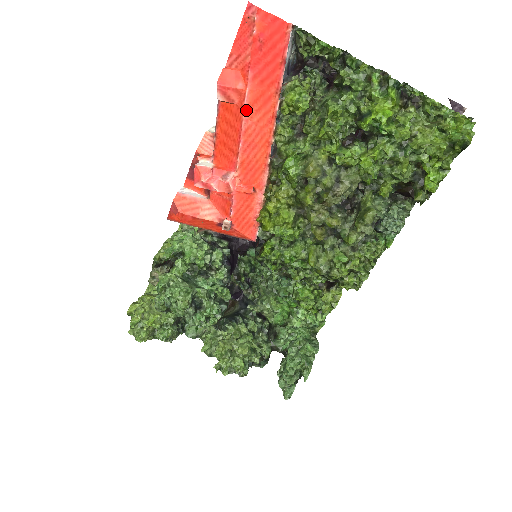
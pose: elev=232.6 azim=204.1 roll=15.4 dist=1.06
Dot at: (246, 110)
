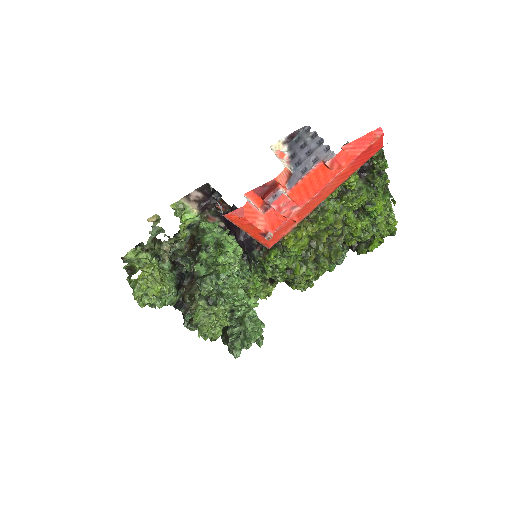
Dot at: (335, 178)
